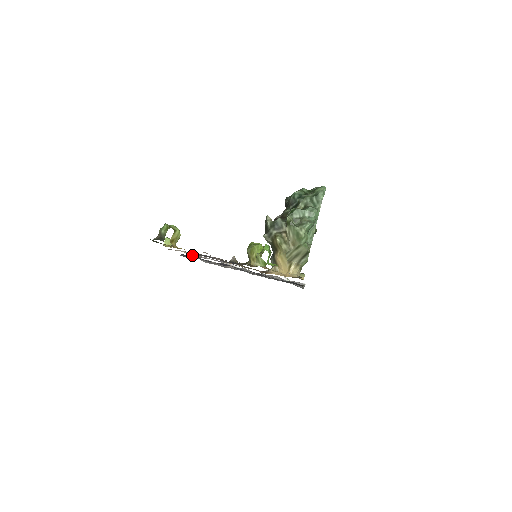
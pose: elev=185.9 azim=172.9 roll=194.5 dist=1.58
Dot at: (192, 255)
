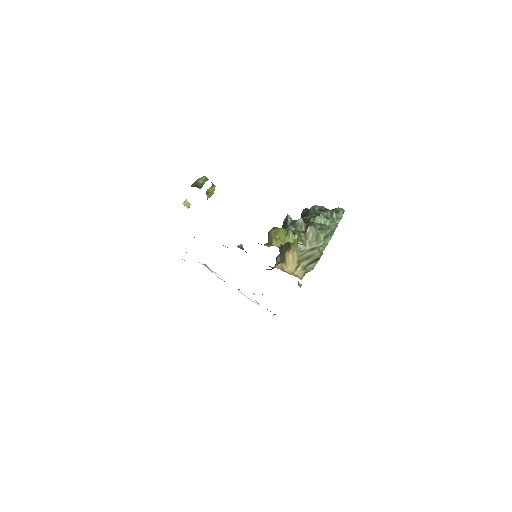
Dot at: occluded
